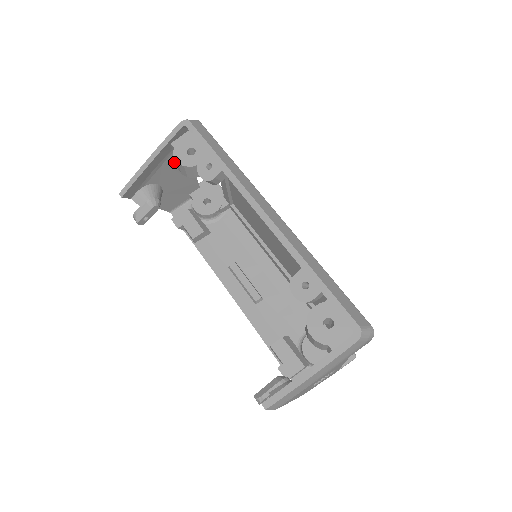
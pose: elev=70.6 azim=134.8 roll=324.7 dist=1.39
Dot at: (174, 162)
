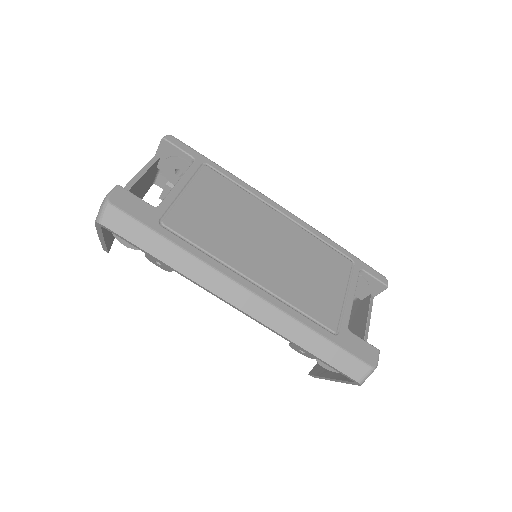
Dot at: occluded
